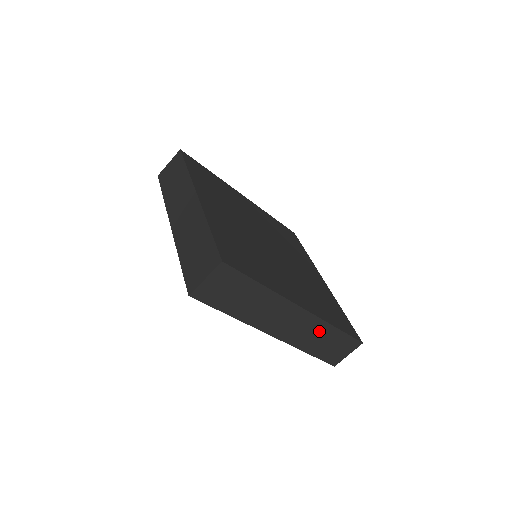
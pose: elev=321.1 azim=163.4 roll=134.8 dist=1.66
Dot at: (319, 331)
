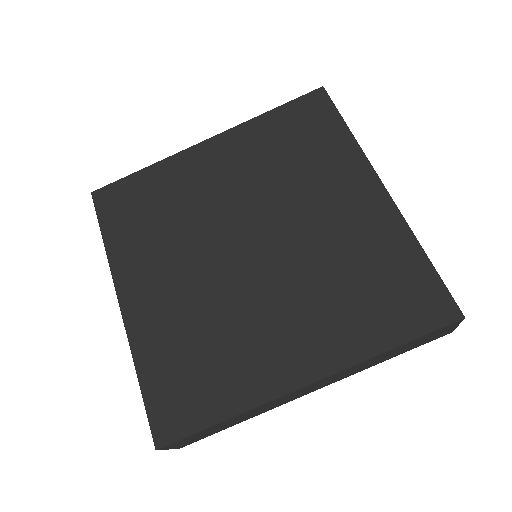
Dot at: (368, 362)
